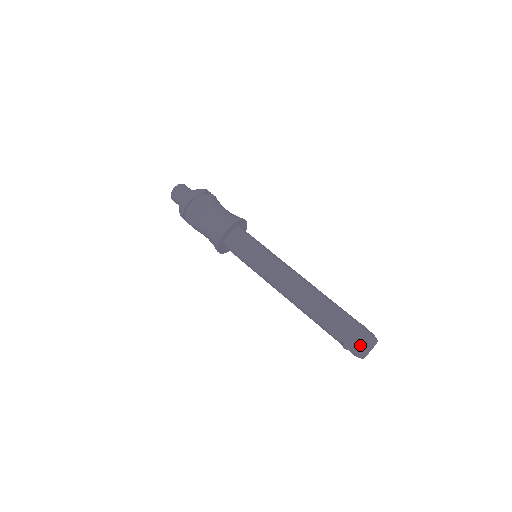
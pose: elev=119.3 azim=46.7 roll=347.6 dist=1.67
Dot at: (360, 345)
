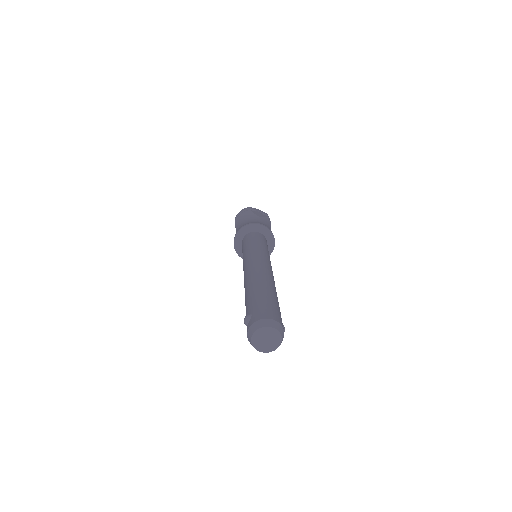
Dot at: (258, 317)
